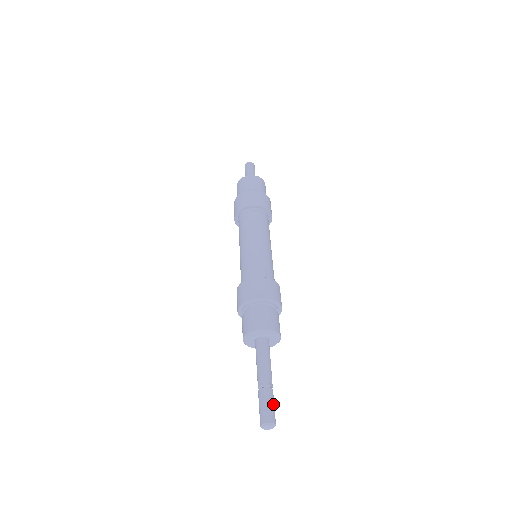
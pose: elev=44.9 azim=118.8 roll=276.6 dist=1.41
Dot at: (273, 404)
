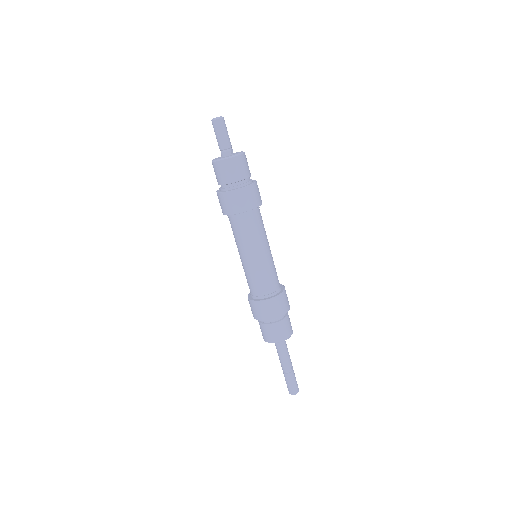
Dot at: occluded
